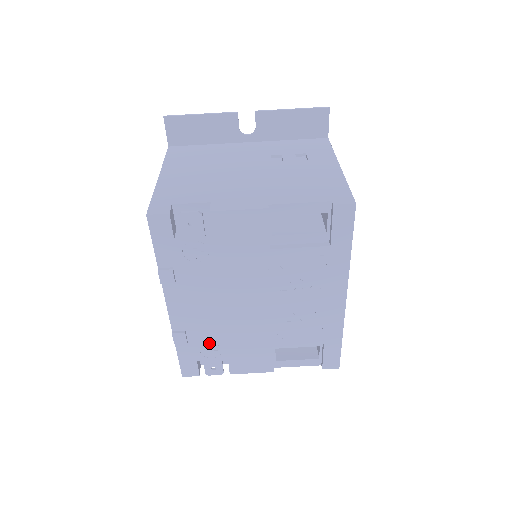
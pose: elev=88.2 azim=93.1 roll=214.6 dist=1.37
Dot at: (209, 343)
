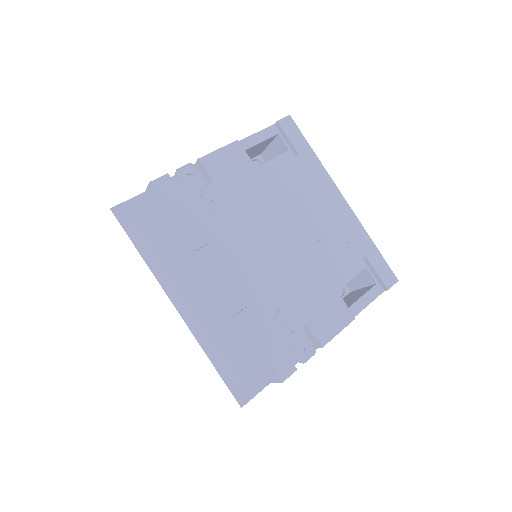
Dot at: (278, 312)
